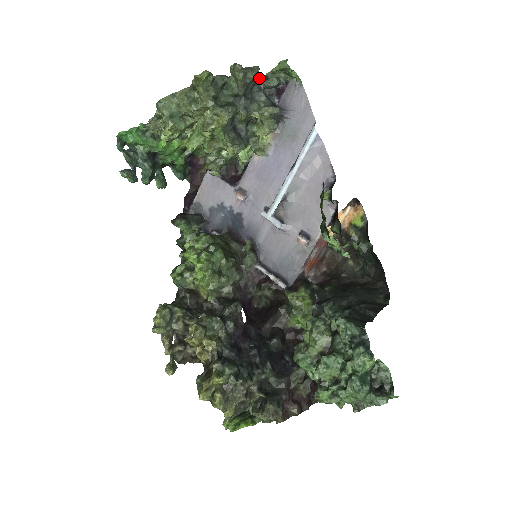
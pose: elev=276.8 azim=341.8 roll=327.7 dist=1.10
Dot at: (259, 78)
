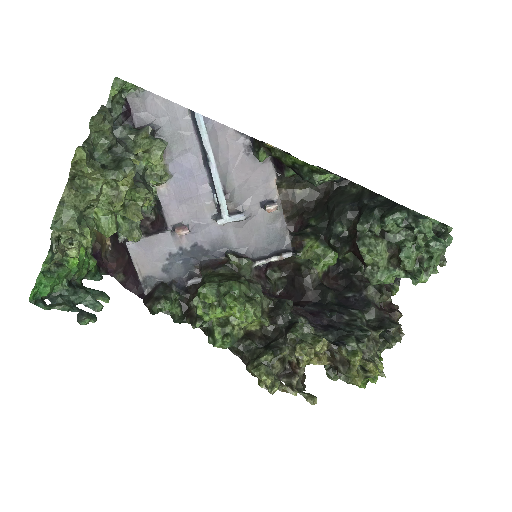
Dot at: occluded
